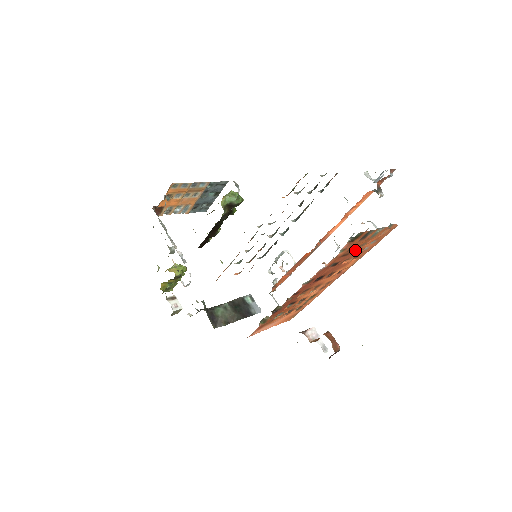
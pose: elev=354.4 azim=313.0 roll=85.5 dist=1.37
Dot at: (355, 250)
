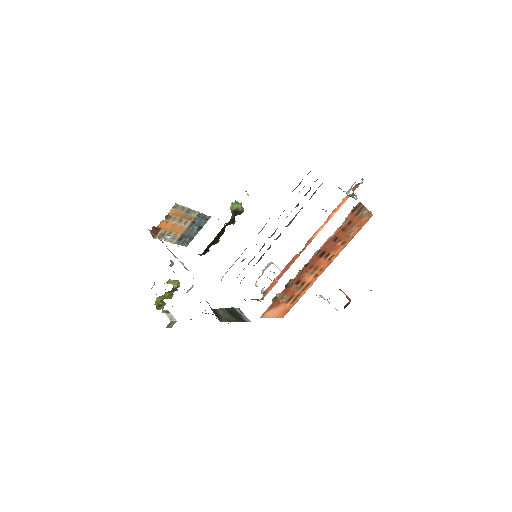
Dot at: (348, 230)
